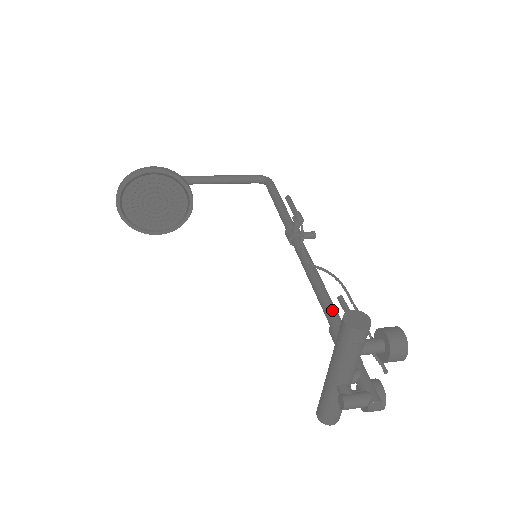
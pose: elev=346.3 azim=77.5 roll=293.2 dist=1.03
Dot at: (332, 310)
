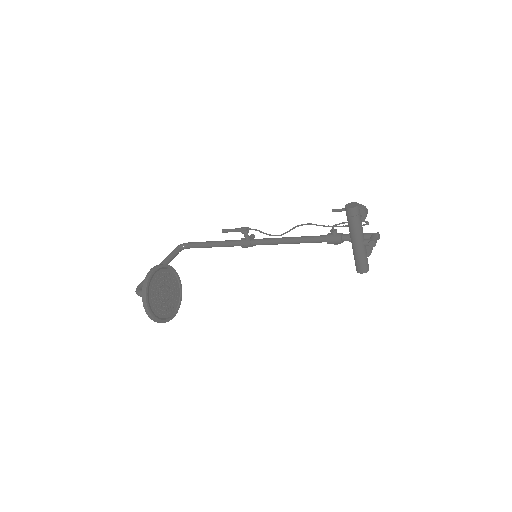
Dot at: (317, 236)
